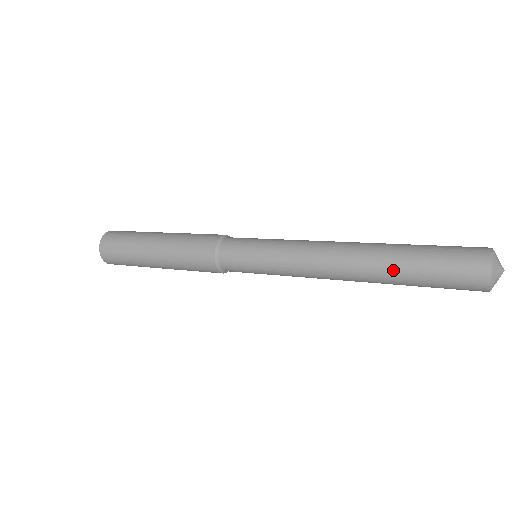
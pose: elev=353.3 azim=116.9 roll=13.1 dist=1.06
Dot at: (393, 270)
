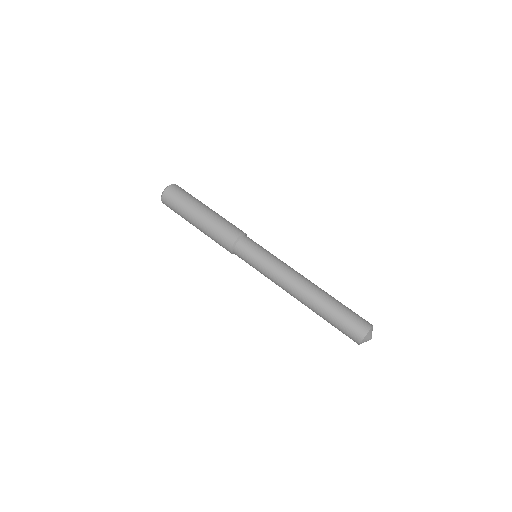
Dot at: occluded
